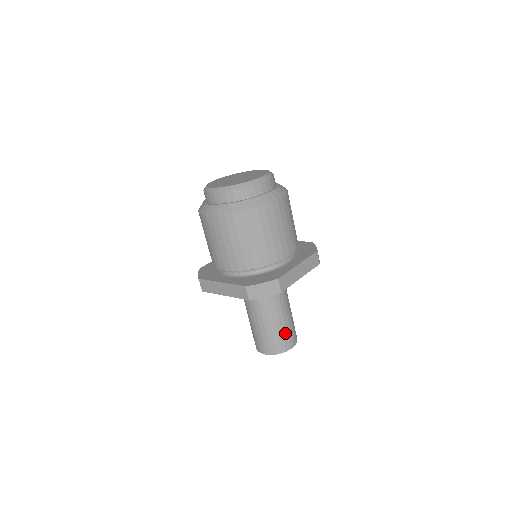
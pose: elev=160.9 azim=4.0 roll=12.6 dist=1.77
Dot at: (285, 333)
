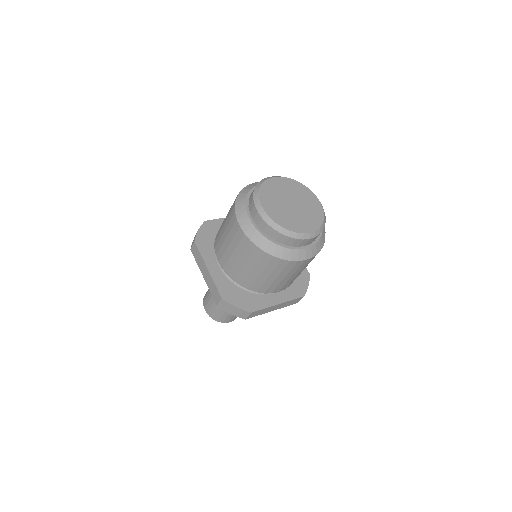
Dot at: occluded
